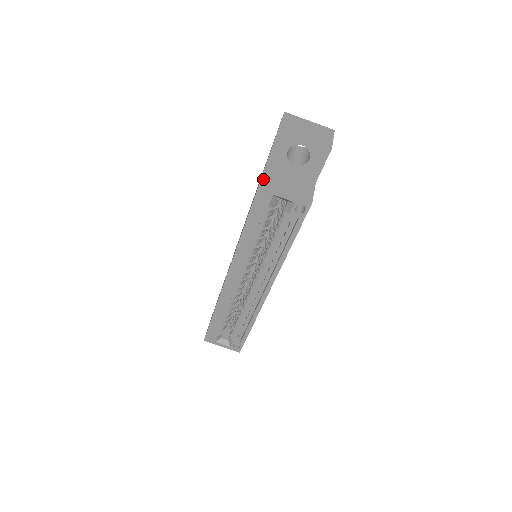
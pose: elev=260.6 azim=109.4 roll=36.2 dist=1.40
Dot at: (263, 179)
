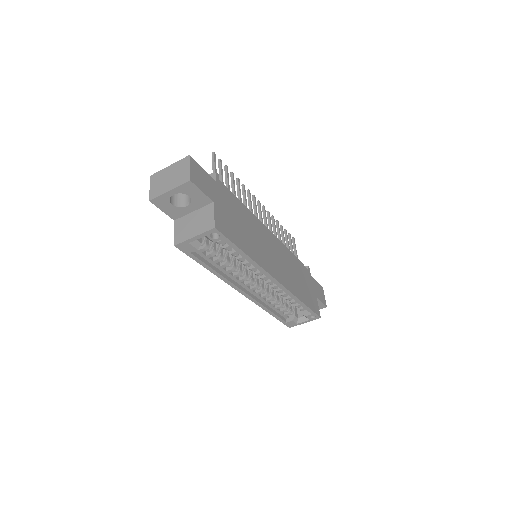
Dot at: (175, 238)
